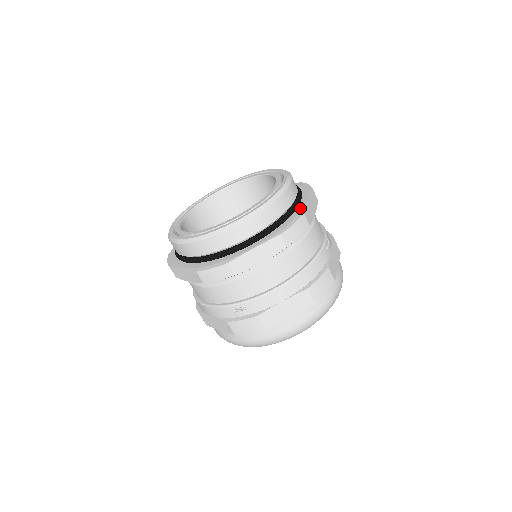
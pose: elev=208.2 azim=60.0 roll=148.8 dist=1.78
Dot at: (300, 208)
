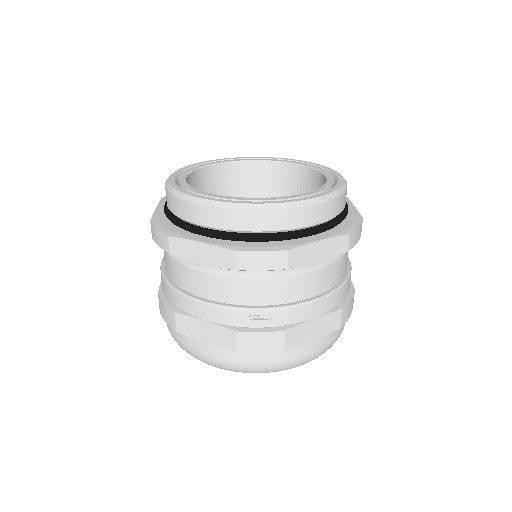
Dot at: (352, 211)
